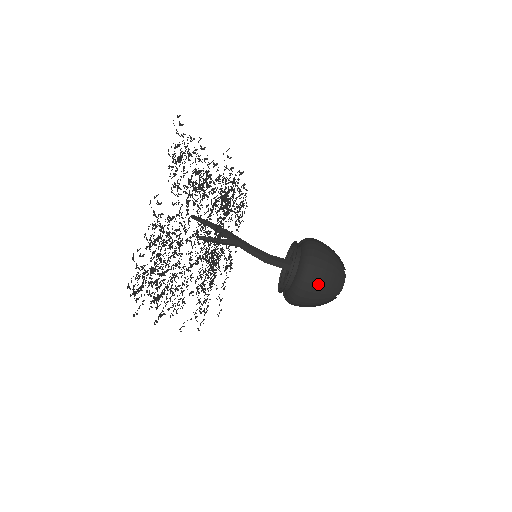
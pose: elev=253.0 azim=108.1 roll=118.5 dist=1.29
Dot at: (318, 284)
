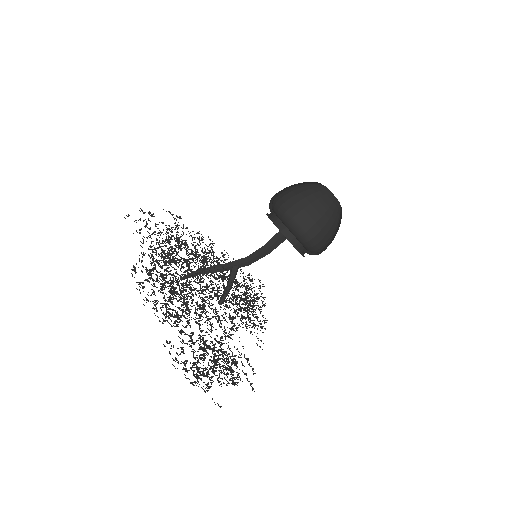
Dot at: (292, 196)
